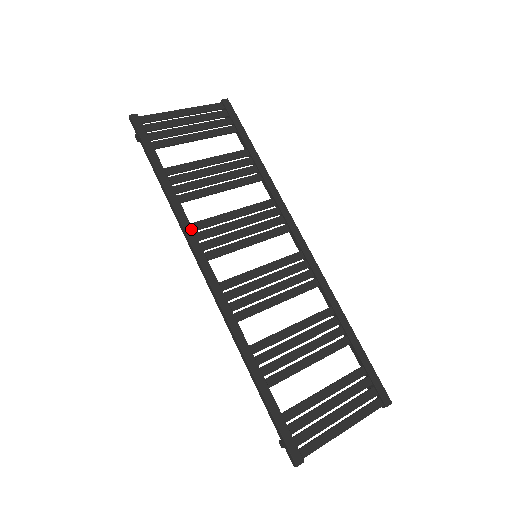
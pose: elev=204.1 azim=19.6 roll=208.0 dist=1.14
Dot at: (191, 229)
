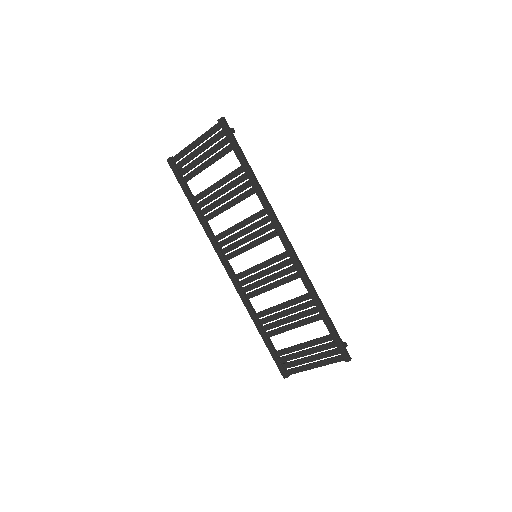
Dot at: (214, 242)
